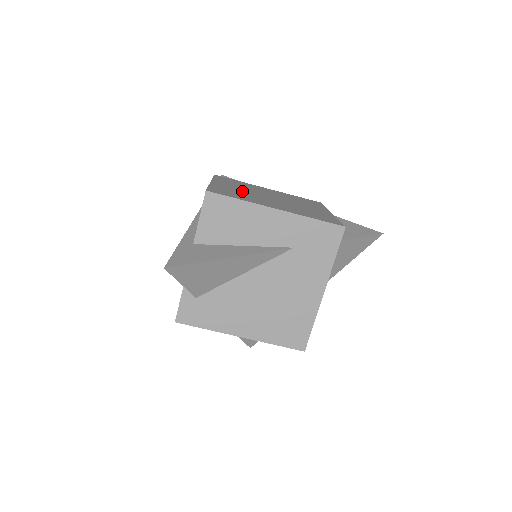
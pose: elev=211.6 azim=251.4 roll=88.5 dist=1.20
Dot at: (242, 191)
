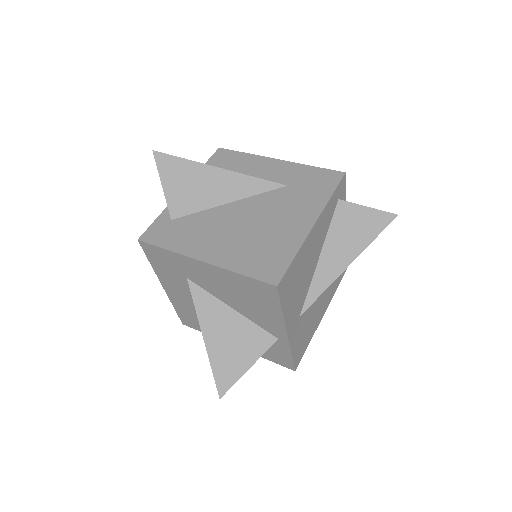
Dot at: occluded
